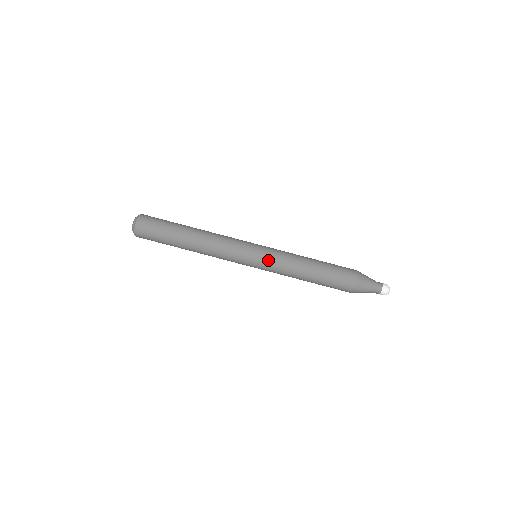
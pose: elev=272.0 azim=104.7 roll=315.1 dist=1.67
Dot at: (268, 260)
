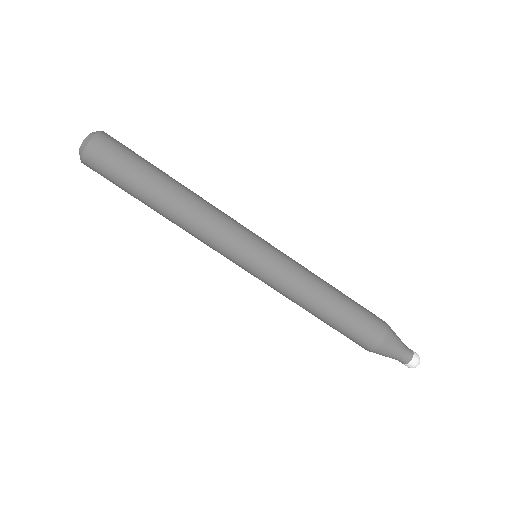
Dot at: (263, 281)
